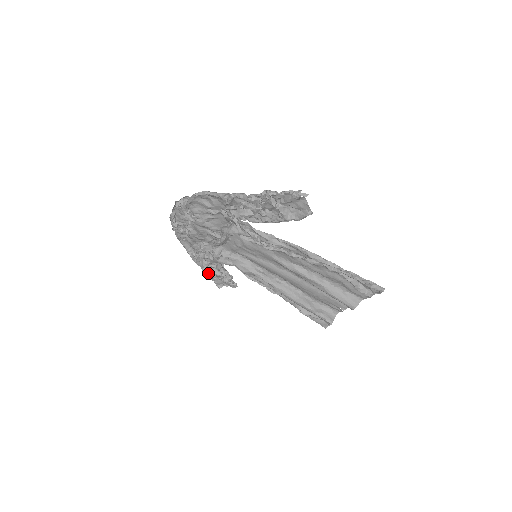
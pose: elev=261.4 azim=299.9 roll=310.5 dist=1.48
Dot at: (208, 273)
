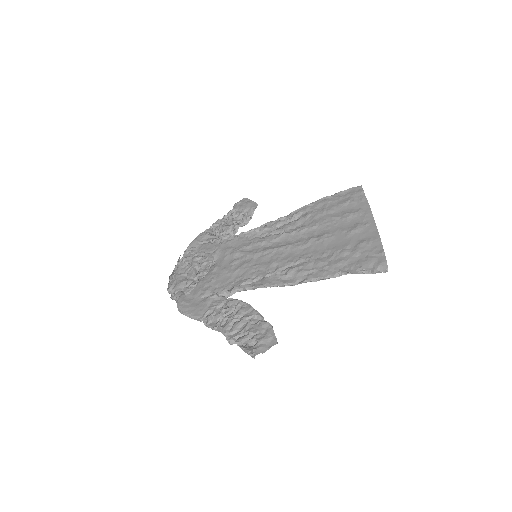
Dot at: occluded
